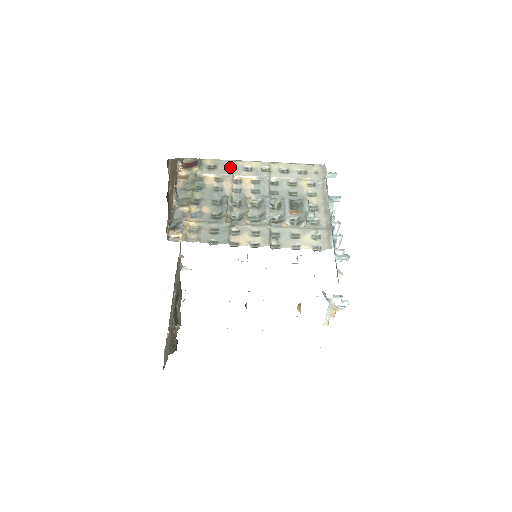
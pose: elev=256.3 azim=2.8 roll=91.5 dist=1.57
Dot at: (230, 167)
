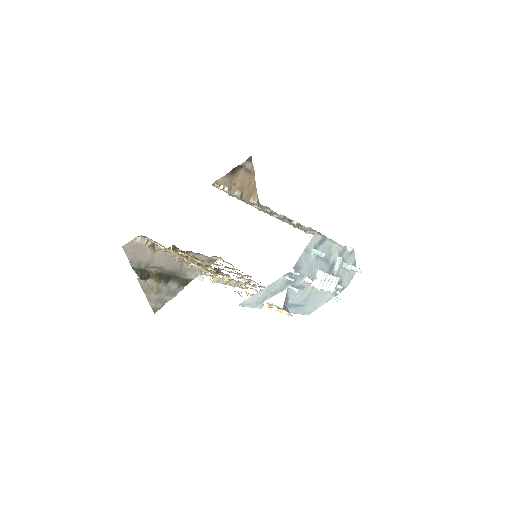
Dot at: occluded
